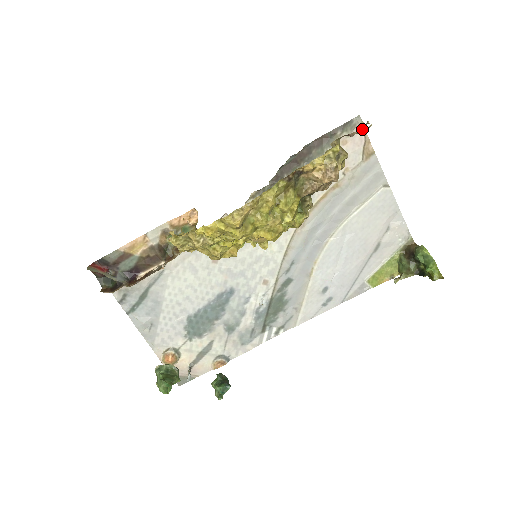
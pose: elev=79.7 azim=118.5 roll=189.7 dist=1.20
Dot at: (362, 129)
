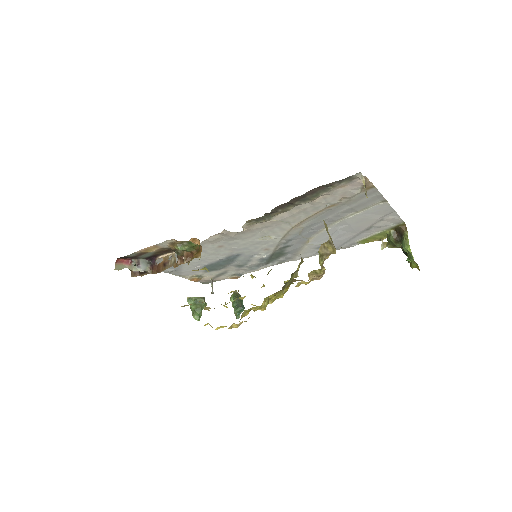
Dot at: occluded
